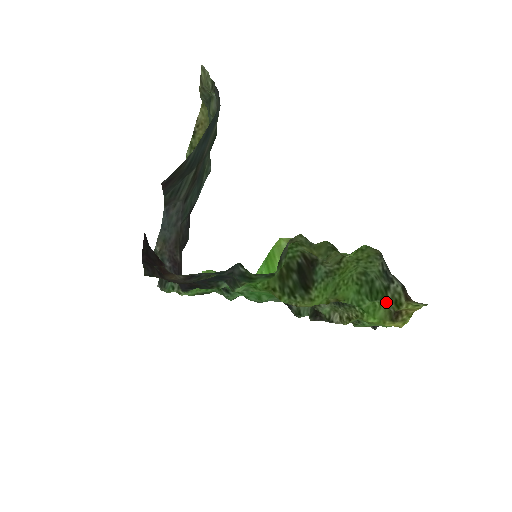
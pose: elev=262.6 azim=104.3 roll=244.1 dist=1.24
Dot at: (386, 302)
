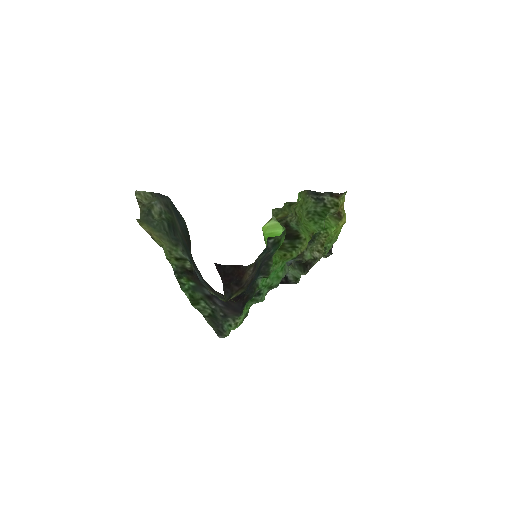
Dot at: (331, 211)
